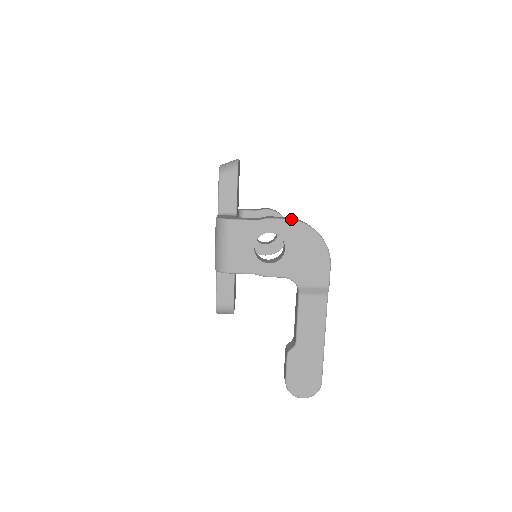
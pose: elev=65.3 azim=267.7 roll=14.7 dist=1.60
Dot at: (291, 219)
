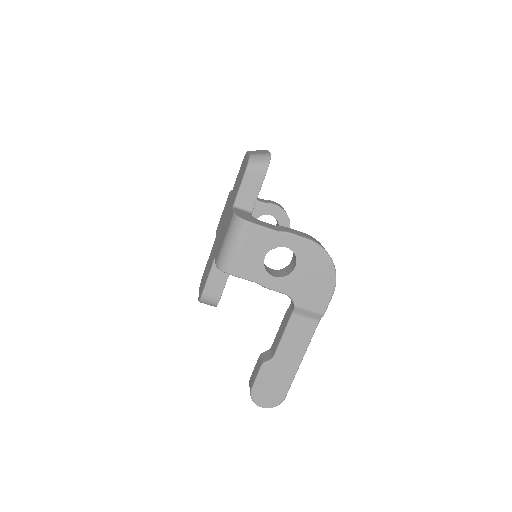
Dot at: (311, 240)
